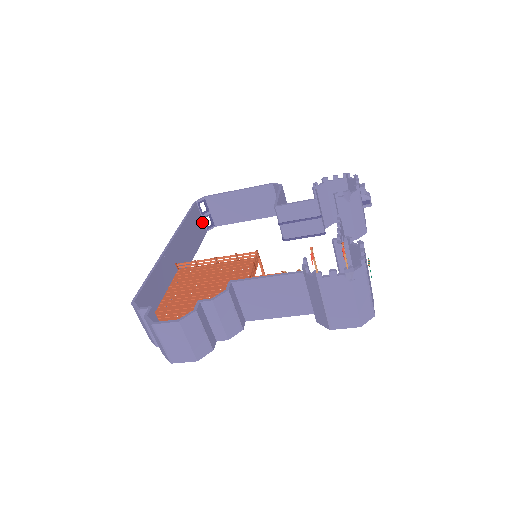
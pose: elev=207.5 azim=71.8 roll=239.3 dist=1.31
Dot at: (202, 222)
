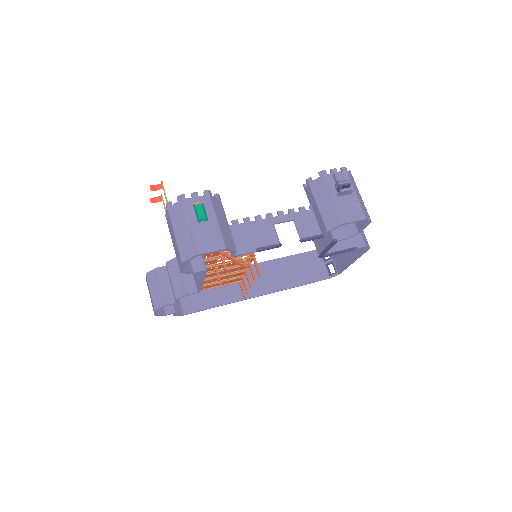
Dot at: (323, 268)
